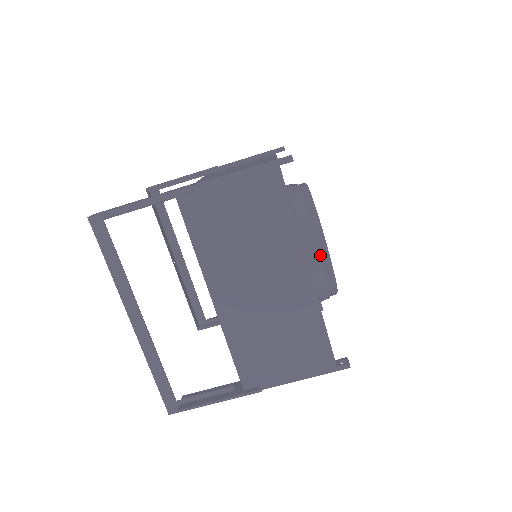
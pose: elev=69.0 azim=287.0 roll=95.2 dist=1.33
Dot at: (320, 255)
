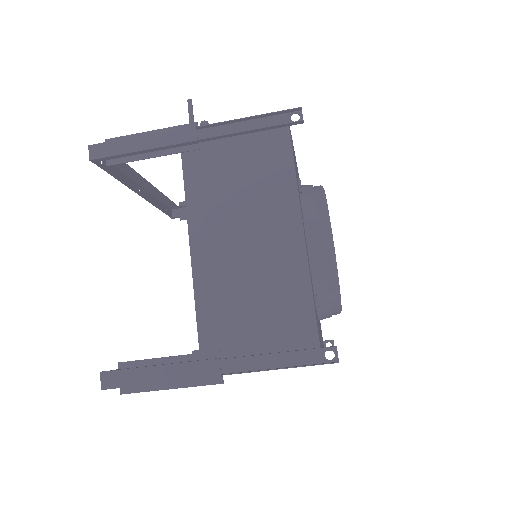
Dot at: occluded
